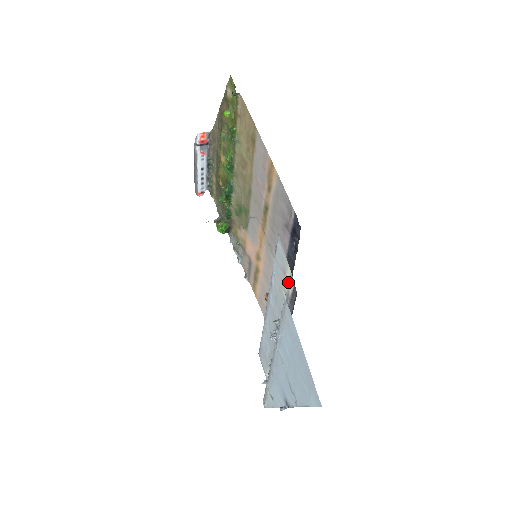
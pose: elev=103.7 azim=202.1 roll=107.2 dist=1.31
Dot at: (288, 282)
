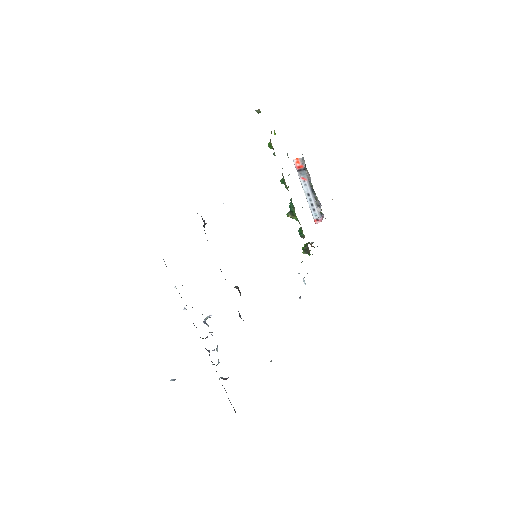
Dot at: occluded
